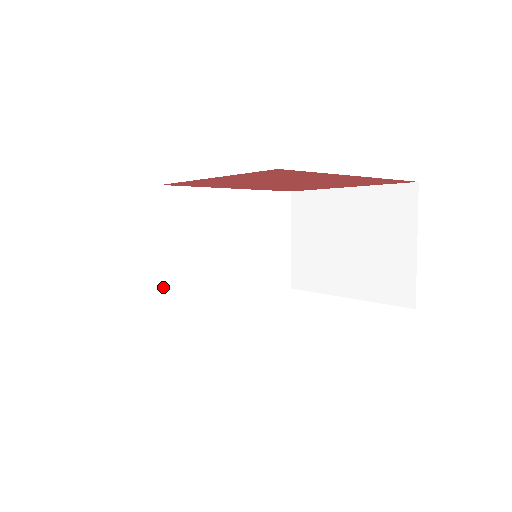
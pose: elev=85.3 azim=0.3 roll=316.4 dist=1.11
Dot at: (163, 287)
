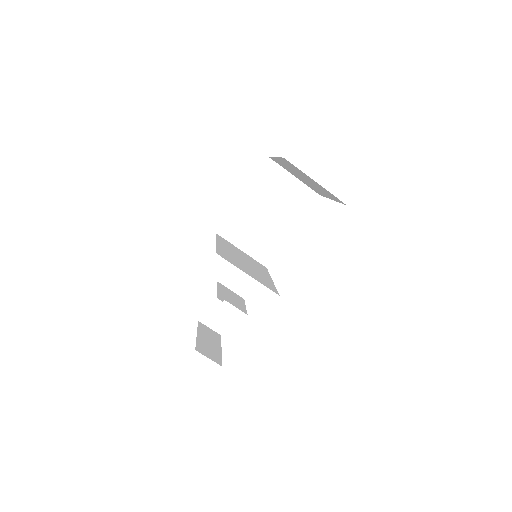
Dot at: (270, 289)
